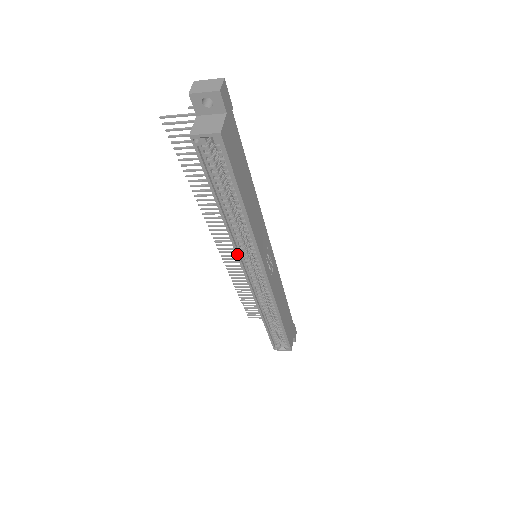
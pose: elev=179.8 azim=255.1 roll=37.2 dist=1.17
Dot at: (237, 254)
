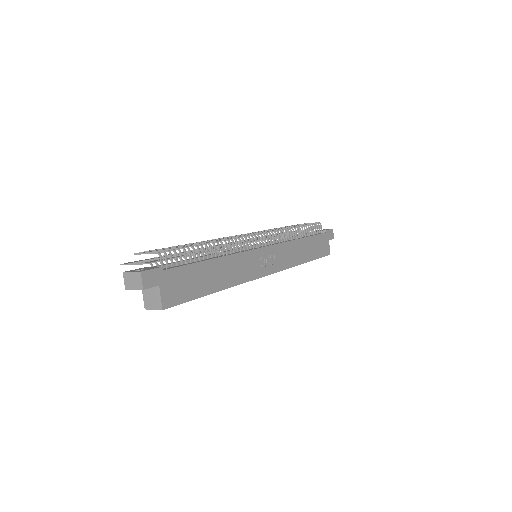
Dot at: occluded
